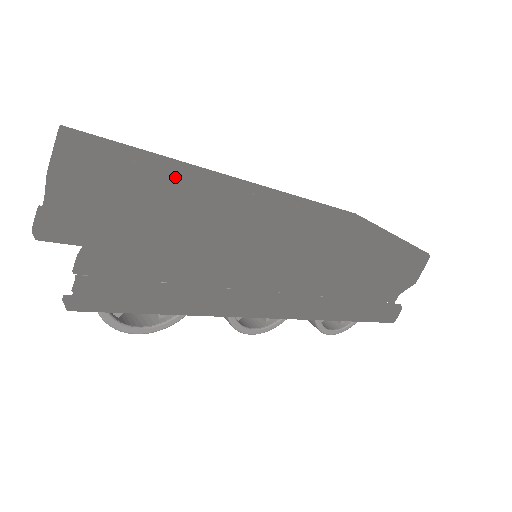
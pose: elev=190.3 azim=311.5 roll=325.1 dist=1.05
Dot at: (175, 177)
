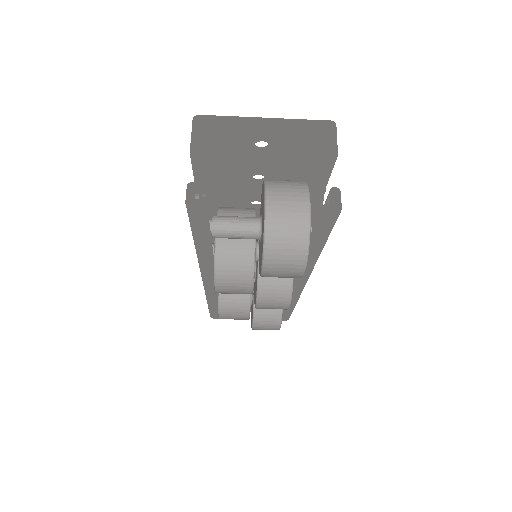
Dot at: (279, 159)
